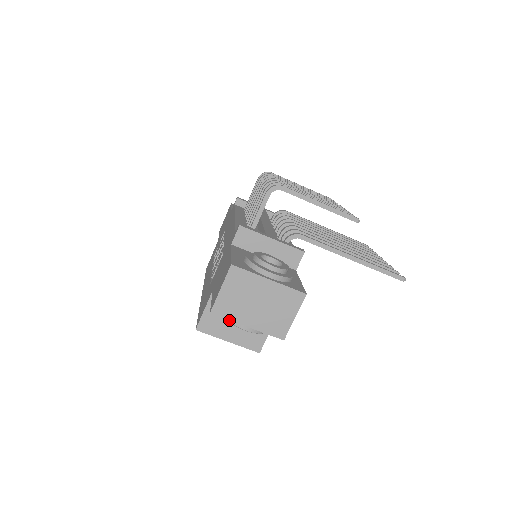
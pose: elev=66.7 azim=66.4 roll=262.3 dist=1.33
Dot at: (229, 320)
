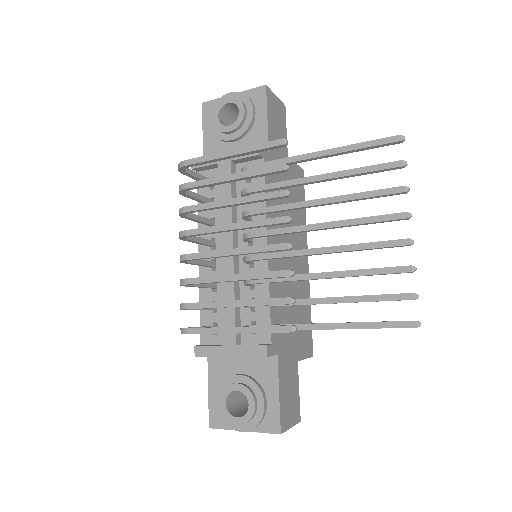
Dot at: occluded
